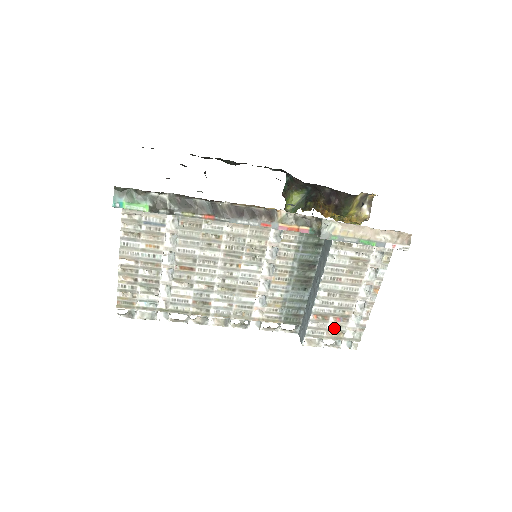
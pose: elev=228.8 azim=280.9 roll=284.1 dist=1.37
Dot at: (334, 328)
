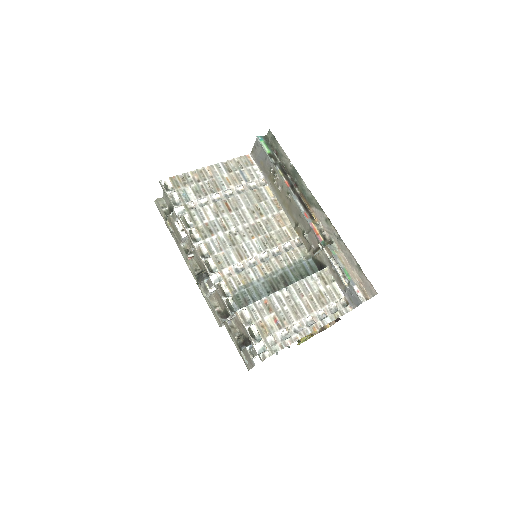
Dot at: (267, 323)
